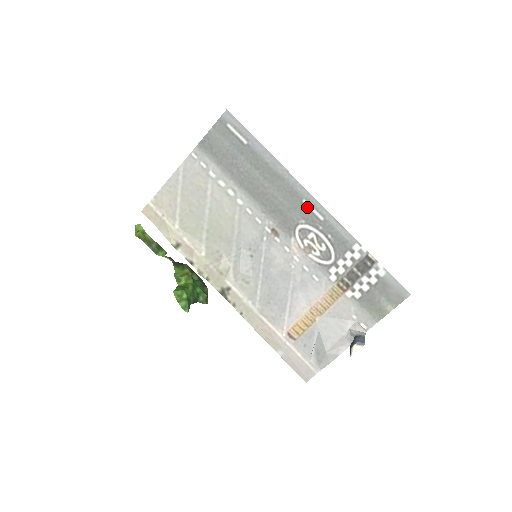
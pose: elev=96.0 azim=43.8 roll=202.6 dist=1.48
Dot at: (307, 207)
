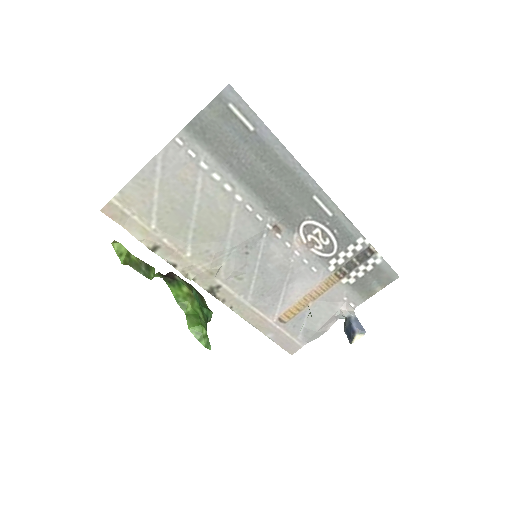
Dot at: (317, 203)
